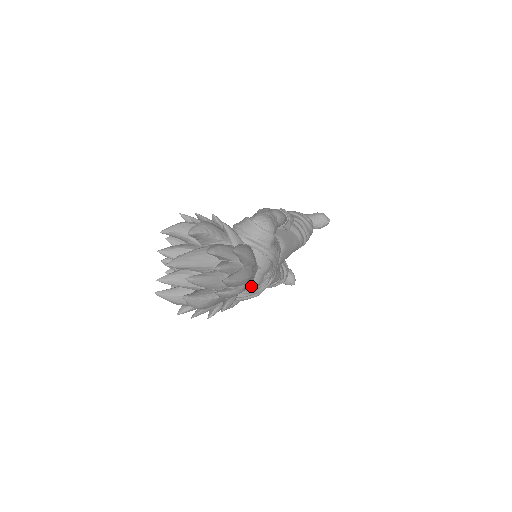
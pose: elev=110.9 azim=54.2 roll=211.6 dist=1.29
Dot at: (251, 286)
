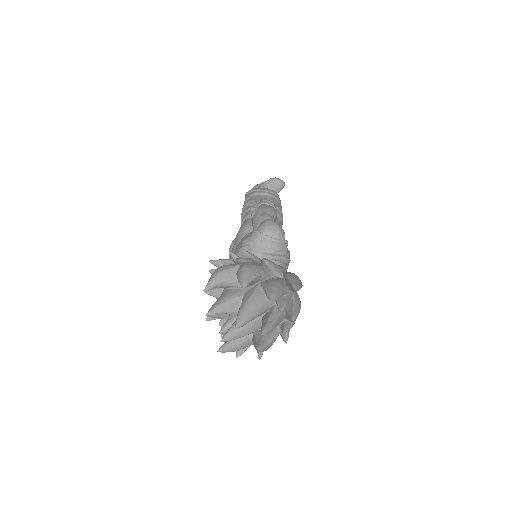
Dot at: occluded
